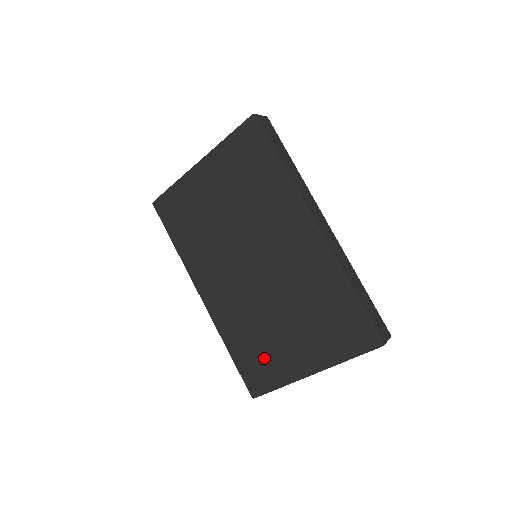
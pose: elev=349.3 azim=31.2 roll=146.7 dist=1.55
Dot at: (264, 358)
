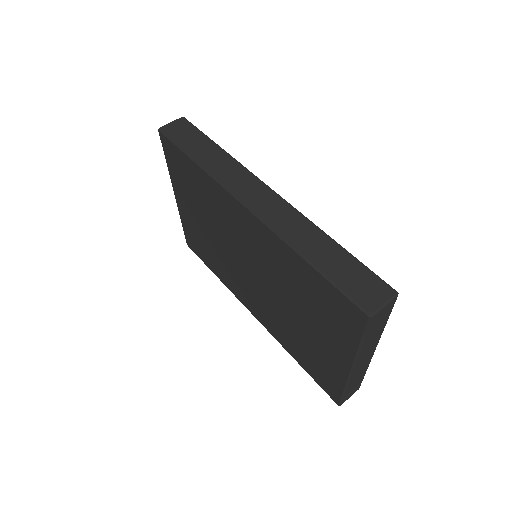
Dot at: (315, 361)
